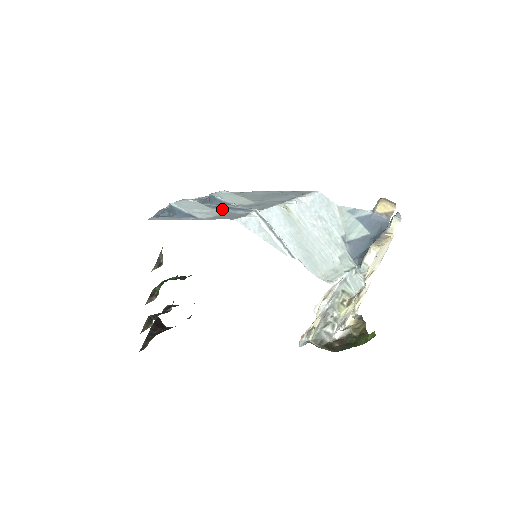
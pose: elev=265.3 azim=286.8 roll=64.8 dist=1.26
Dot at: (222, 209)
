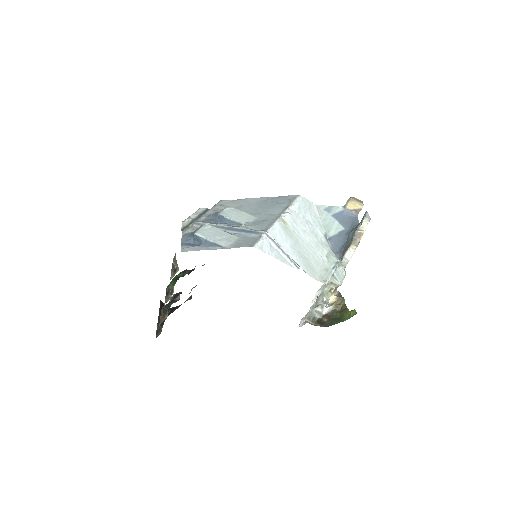
Dot at: (236, 231)
